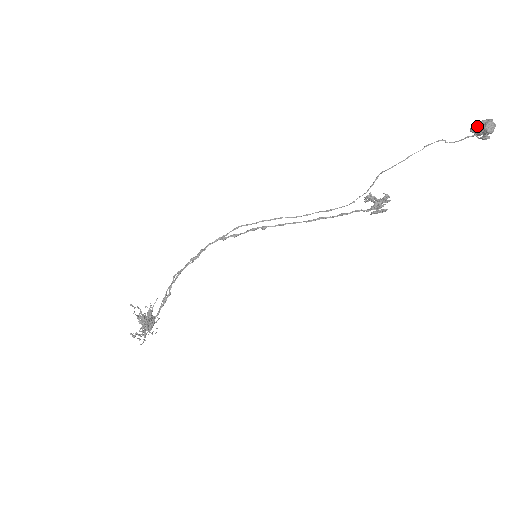
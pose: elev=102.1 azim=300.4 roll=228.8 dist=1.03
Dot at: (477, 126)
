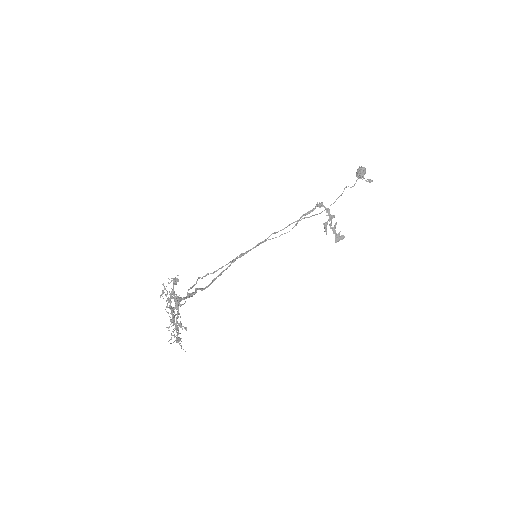
Dot at: (357, 172)
